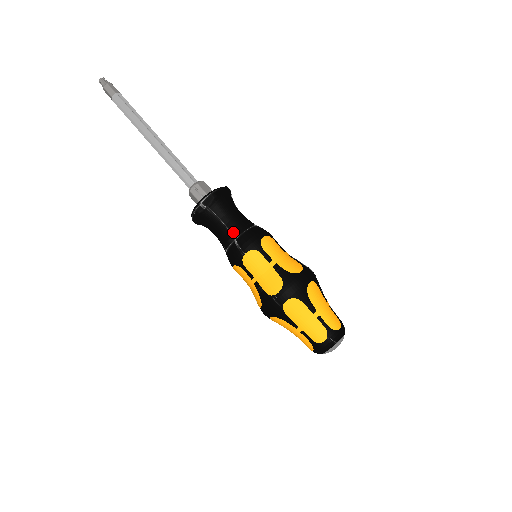
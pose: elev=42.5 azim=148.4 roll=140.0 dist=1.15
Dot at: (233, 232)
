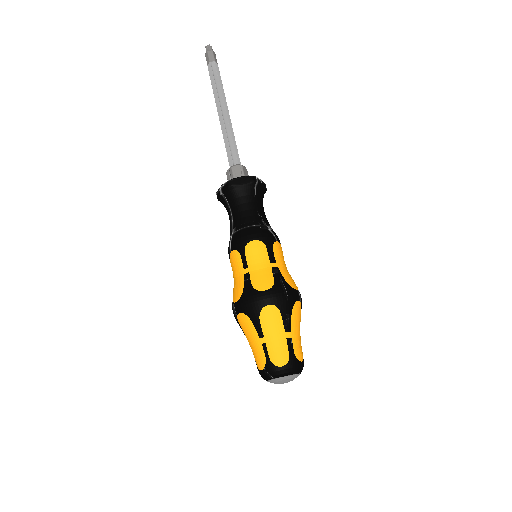
Dot at: (234, 226)
